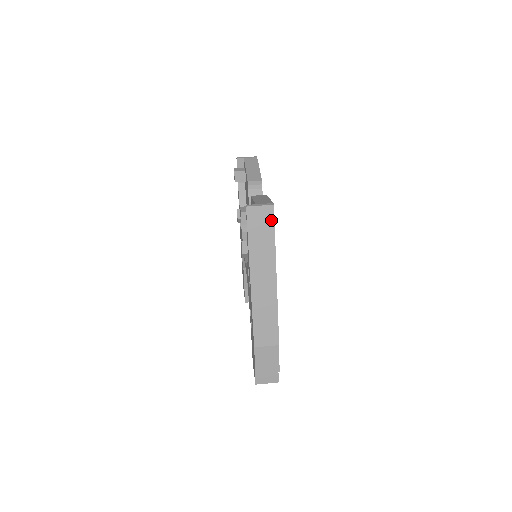
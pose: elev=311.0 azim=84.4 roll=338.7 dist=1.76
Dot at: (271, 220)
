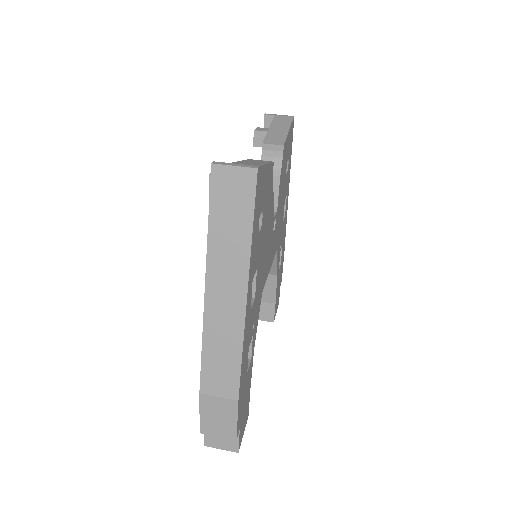
Dot at: (250, 194)
